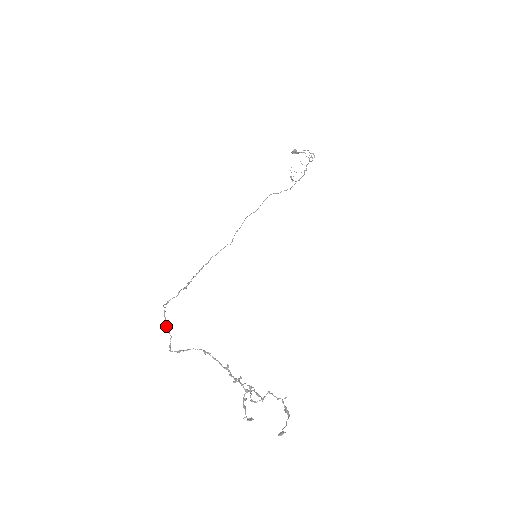
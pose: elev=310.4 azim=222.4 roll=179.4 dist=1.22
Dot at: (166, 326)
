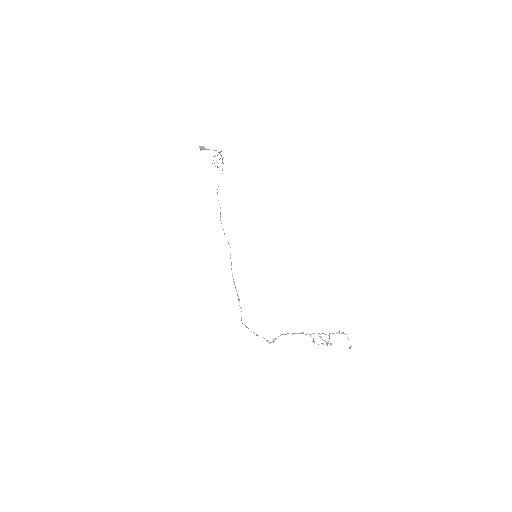
Dot at: occluded
